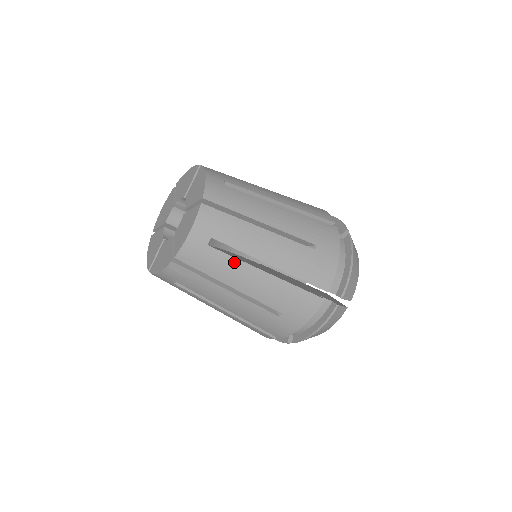
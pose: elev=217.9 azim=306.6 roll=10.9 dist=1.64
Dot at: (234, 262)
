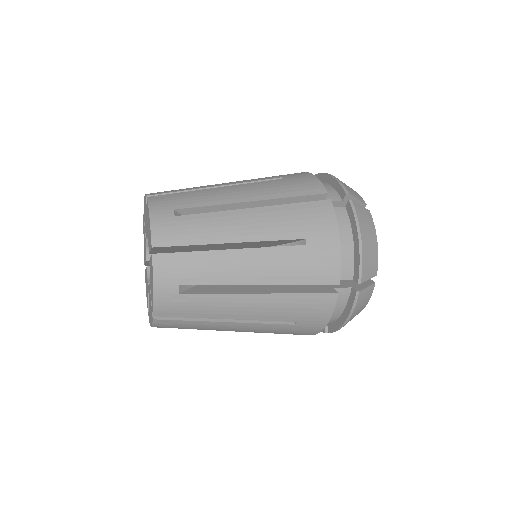
Dot at: (216, 298)
